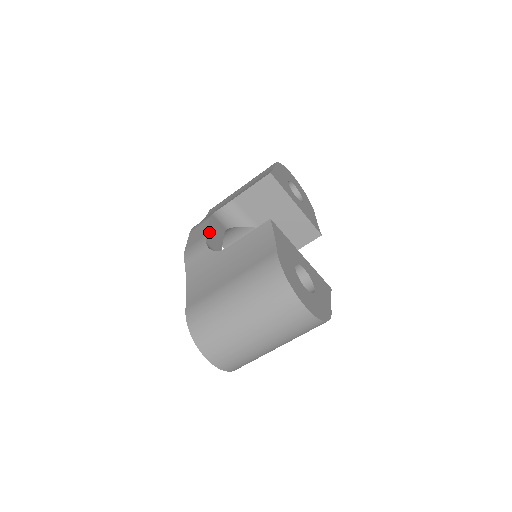
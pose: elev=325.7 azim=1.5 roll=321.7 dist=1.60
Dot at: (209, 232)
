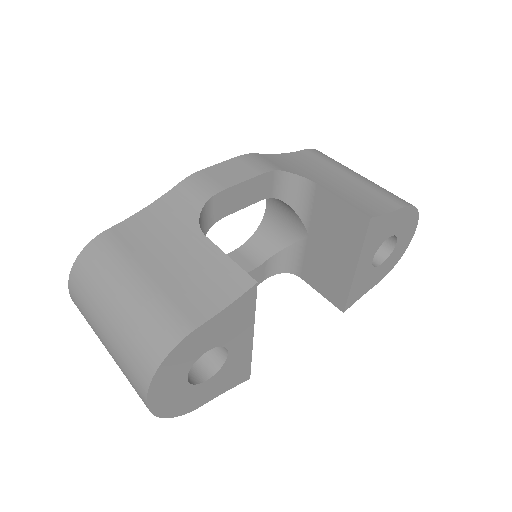
Dot at: (237, 188)
